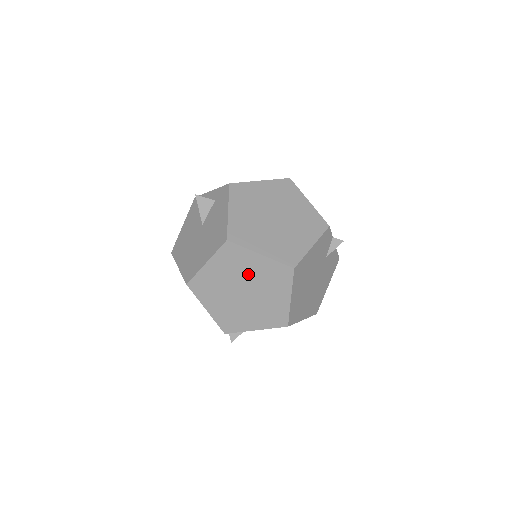
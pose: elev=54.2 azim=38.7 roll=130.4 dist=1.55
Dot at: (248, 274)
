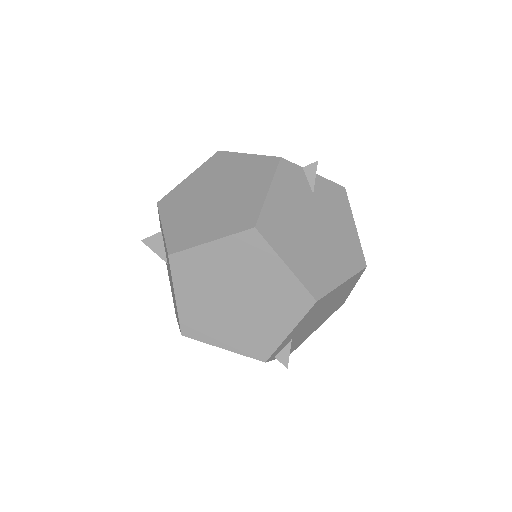
Dot at: (220, 275)
